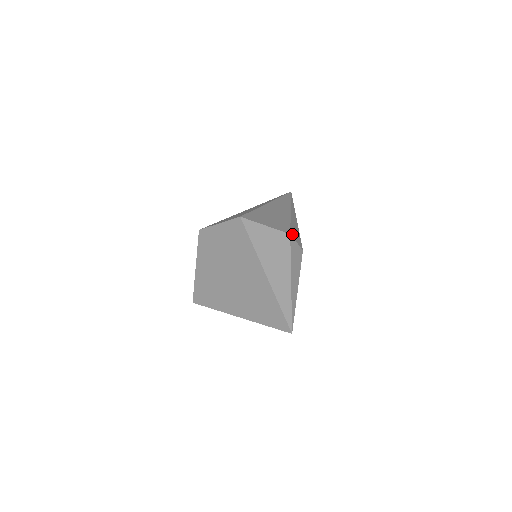
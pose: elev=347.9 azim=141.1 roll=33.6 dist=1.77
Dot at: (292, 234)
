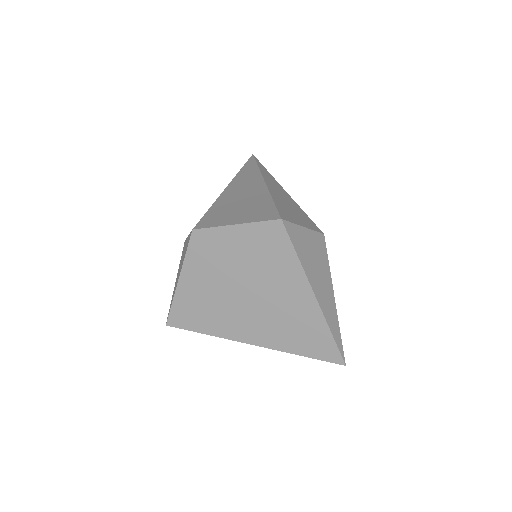
Dot at: occluded
